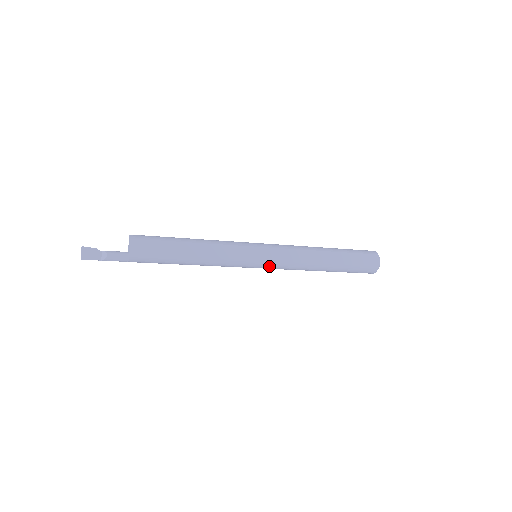
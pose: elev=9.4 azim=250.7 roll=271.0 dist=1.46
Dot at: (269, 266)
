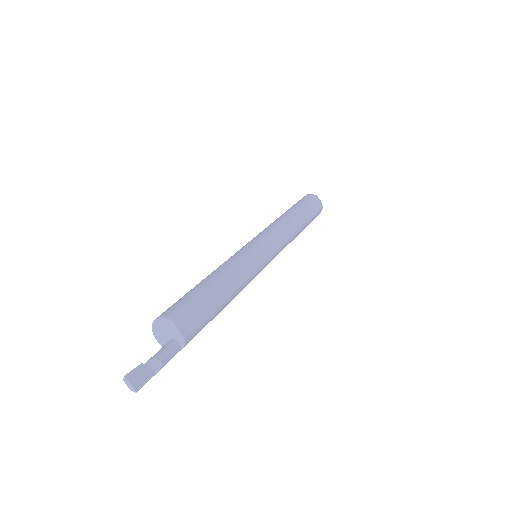
Dot at: occluded
